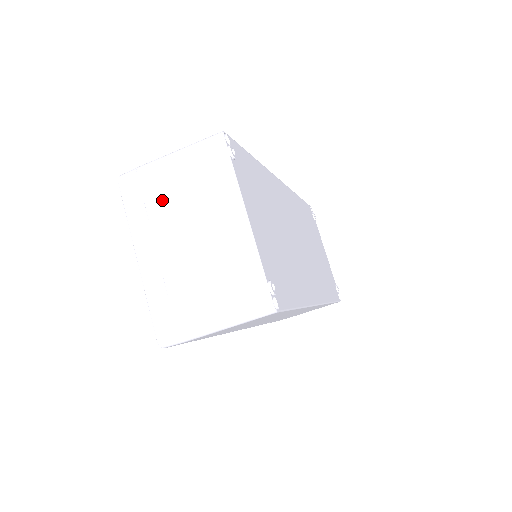
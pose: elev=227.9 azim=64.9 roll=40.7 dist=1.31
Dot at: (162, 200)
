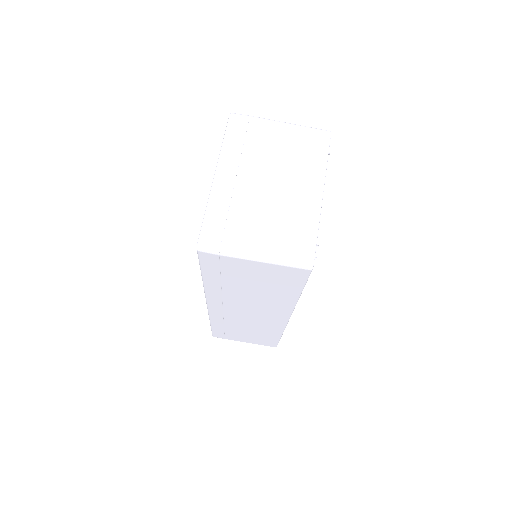
Dot at: (261, 146)
